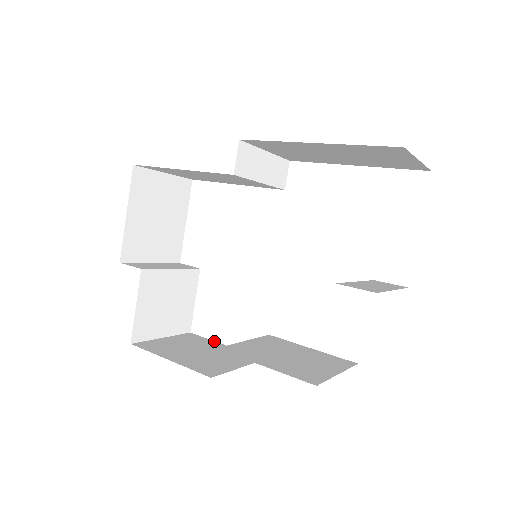
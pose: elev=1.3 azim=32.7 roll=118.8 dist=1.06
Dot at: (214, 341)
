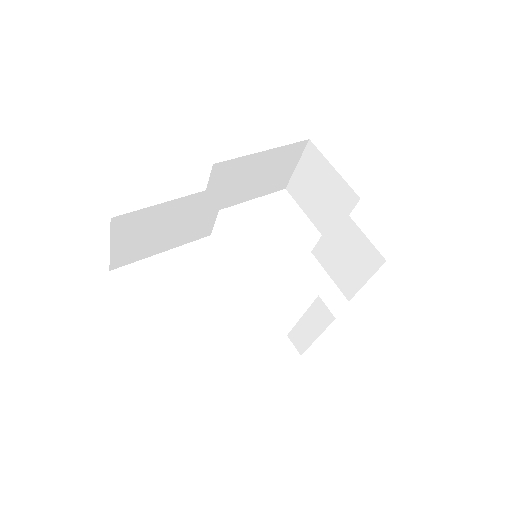
Dot at: occluded
